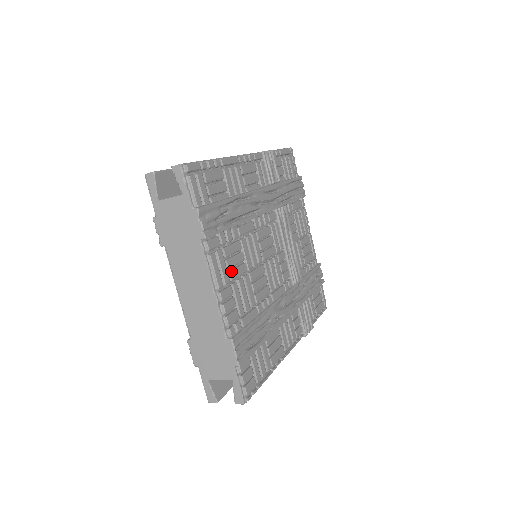
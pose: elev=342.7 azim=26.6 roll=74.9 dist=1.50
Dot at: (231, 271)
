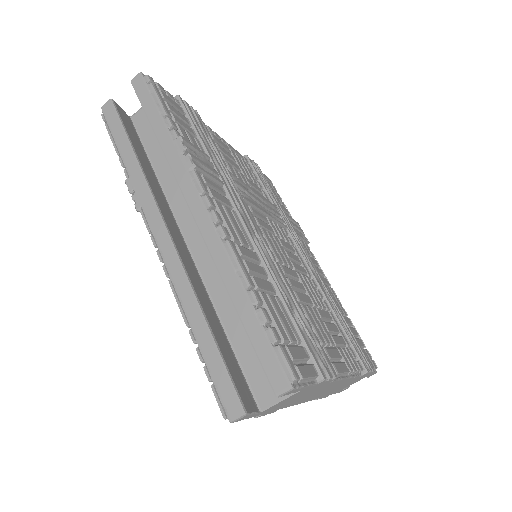
Dot at: (329, 340)
